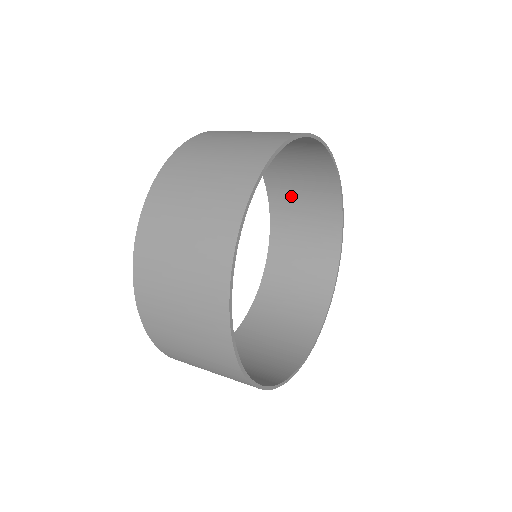
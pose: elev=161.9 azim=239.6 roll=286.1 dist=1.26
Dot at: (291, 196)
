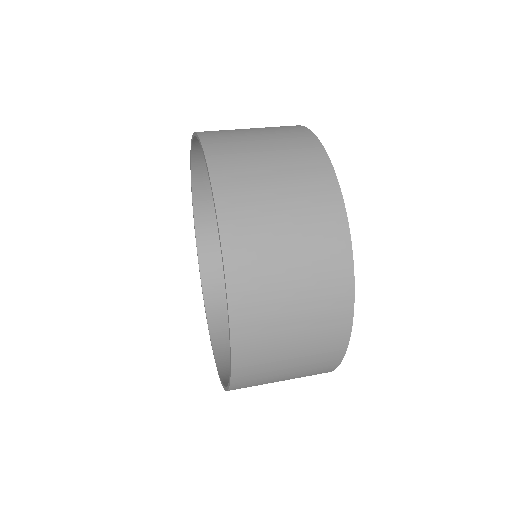
Dot at: occluded
